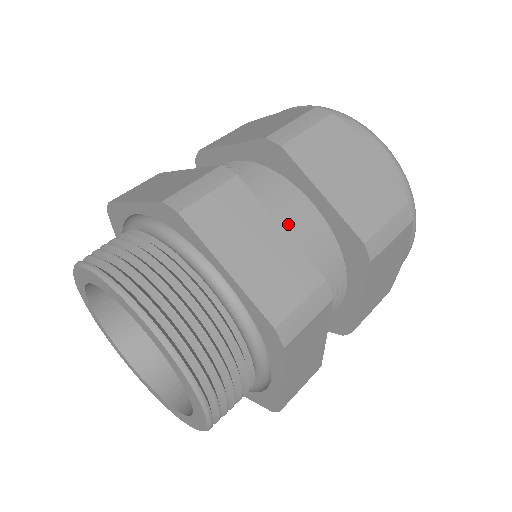
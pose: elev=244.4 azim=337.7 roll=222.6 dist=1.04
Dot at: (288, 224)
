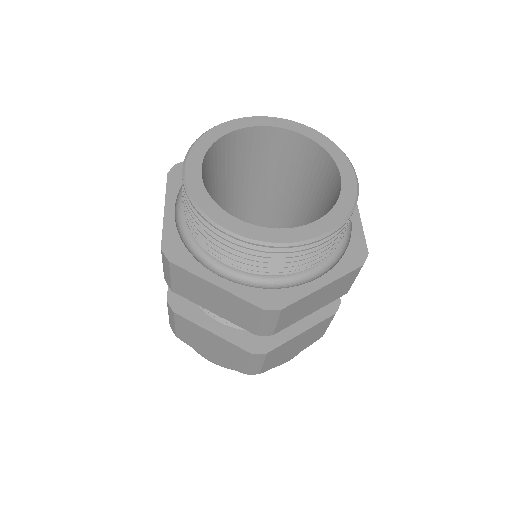
Dot at: occluded
